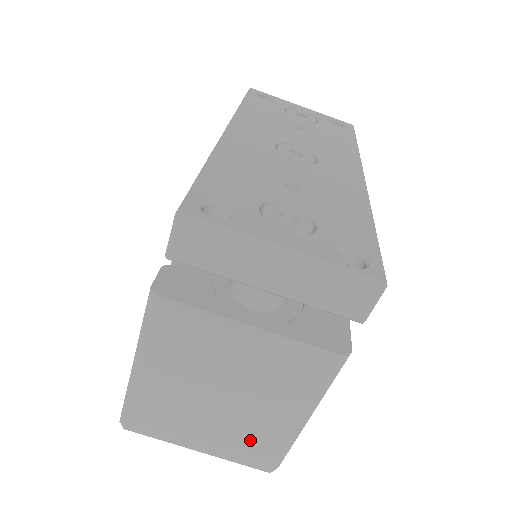
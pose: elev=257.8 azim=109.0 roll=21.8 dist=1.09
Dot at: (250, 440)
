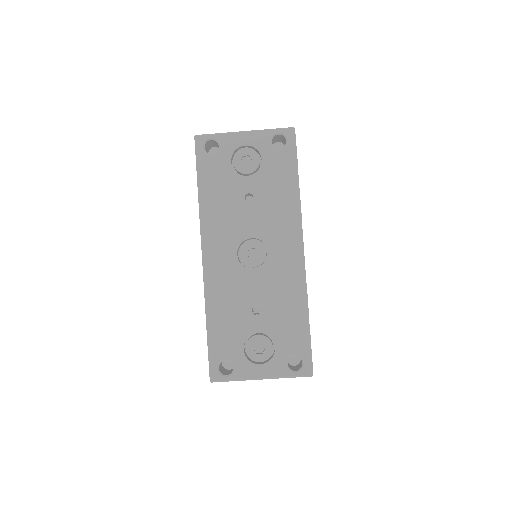
Dot at: occluded
